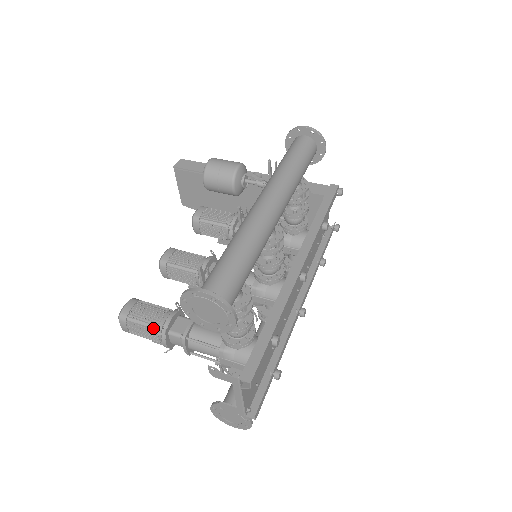
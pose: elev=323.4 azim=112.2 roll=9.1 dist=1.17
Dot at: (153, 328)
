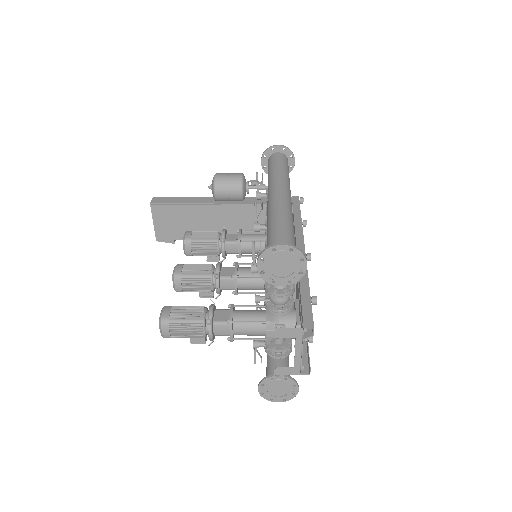
Dot at: (197, 323)
